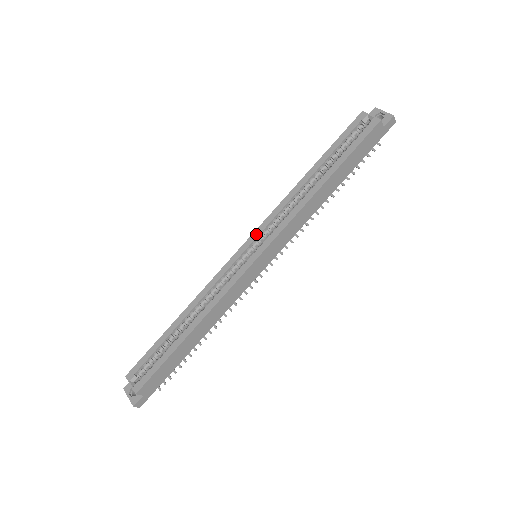
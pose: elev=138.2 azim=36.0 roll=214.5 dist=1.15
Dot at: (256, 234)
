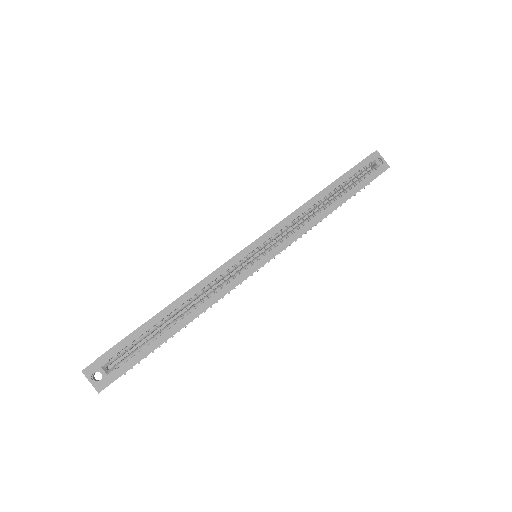
Dot at: (266, 237)
